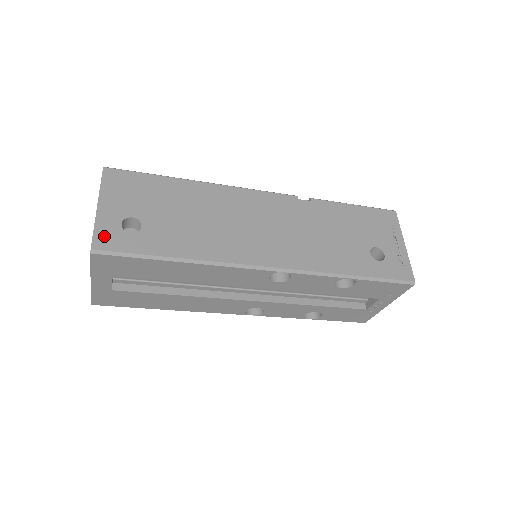
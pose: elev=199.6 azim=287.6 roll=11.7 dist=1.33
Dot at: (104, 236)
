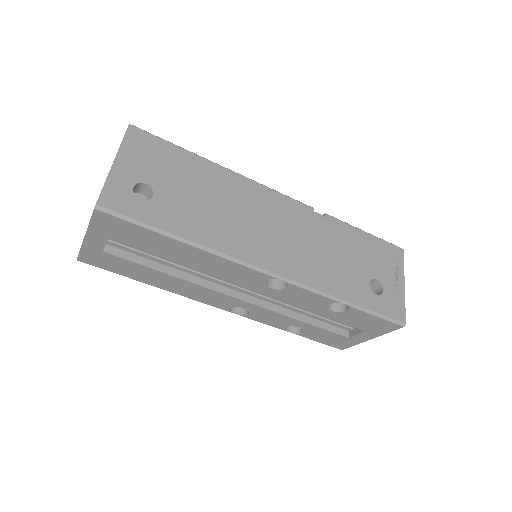
Dot at: (113, 195)
